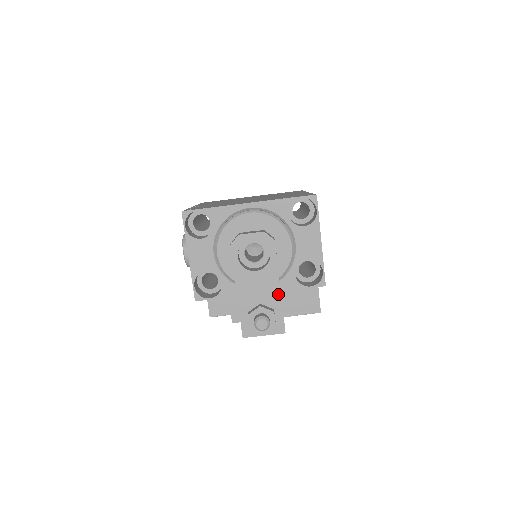
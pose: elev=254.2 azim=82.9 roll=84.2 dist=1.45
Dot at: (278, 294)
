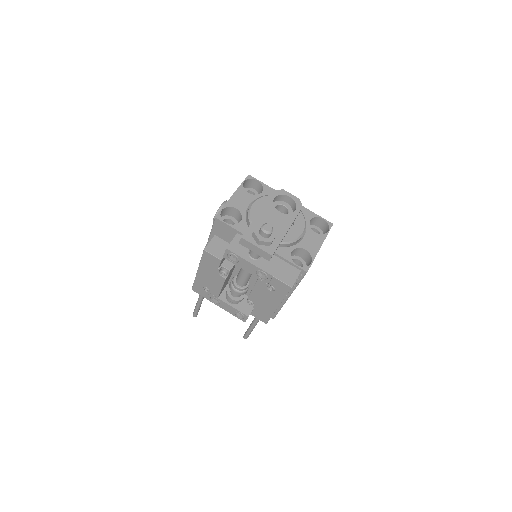
Dot at: (284, 232)
